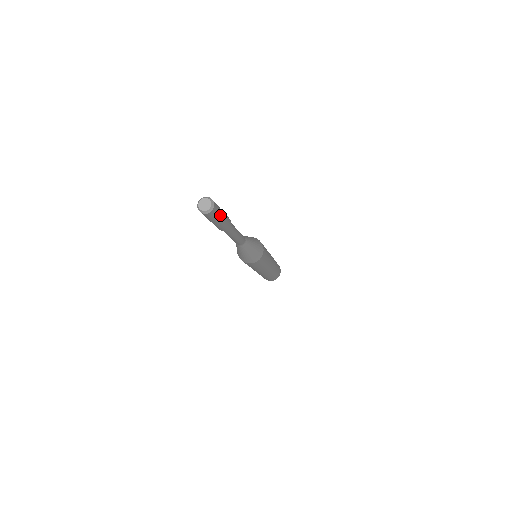
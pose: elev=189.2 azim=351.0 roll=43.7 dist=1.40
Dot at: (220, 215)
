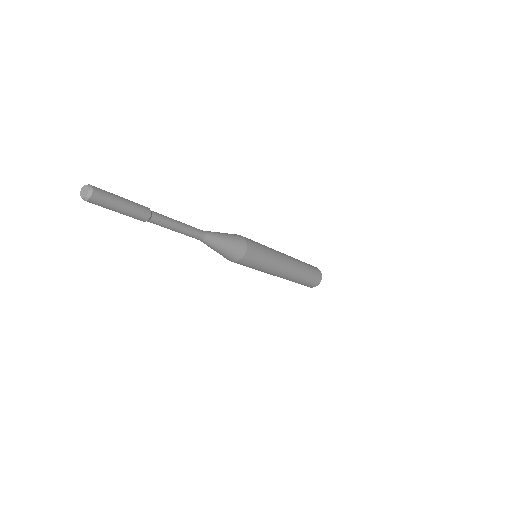
Dot at: (112, 206)
